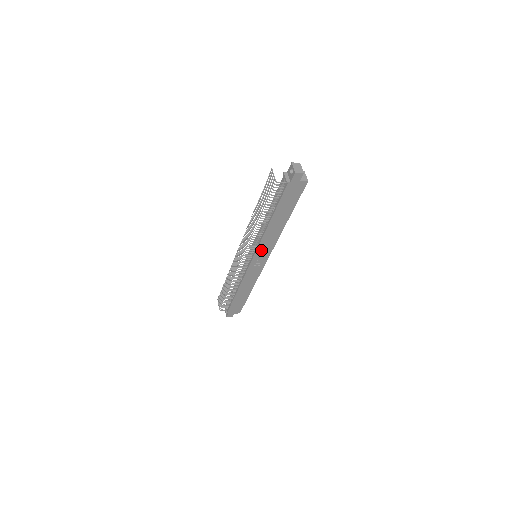
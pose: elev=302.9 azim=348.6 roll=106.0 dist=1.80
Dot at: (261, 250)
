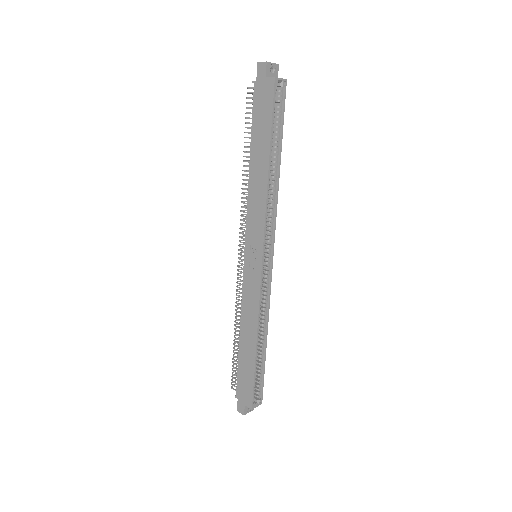
Dot at: (251, 232)
